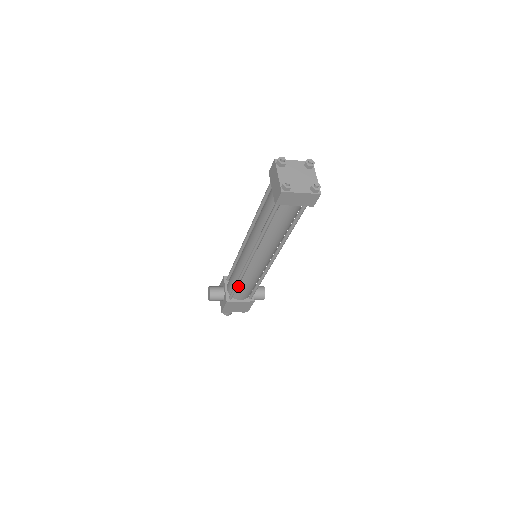
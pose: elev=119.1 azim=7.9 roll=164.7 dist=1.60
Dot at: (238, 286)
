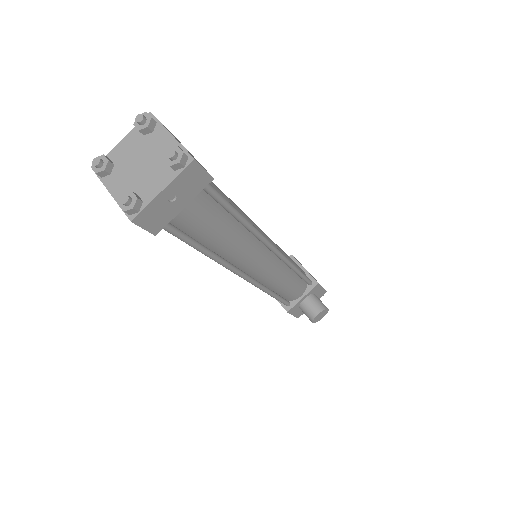
Dot at: occluded
